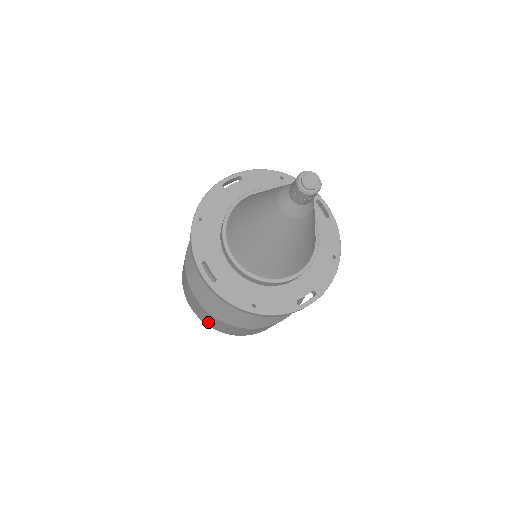
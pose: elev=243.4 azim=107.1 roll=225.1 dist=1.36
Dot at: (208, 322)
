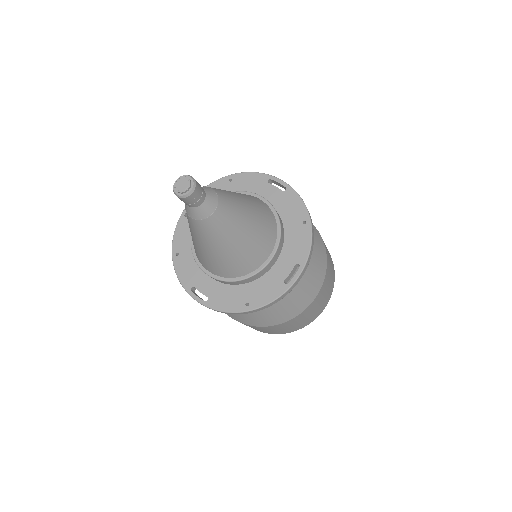
Dot at: occluded
